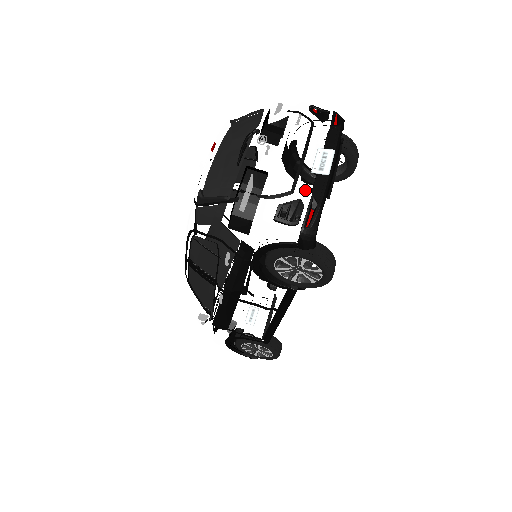
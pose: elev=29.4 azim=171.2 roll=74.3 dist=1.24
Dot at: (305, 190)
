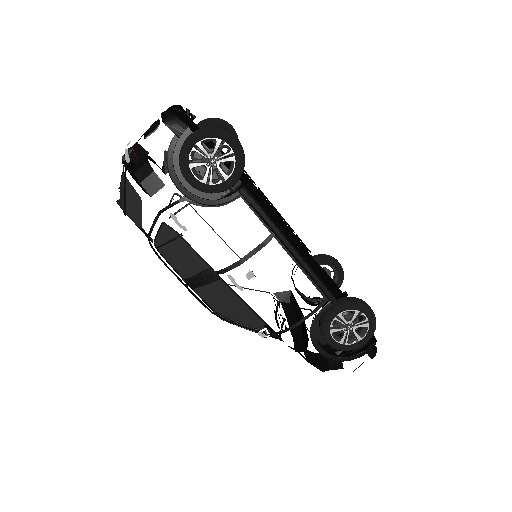
Dot at: (157, 118)
